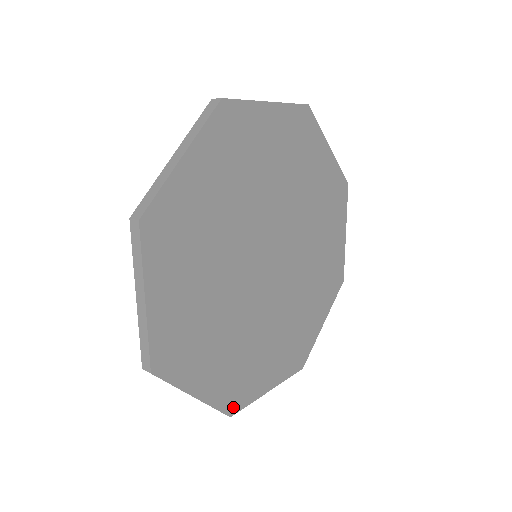
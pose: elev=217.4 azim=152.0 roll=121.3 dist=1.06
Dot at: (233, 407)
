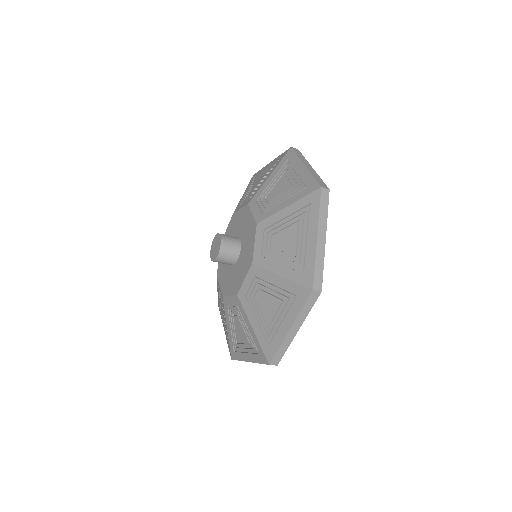
Dot at: occluded
